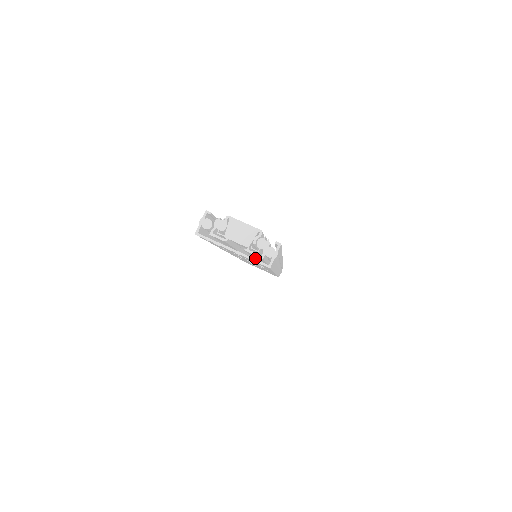
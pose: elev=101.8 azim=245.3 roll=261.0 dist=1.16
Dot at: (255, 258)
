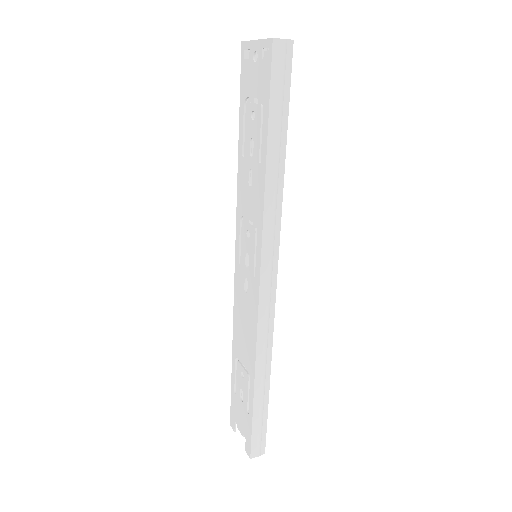
Dot at: (261, 149)
